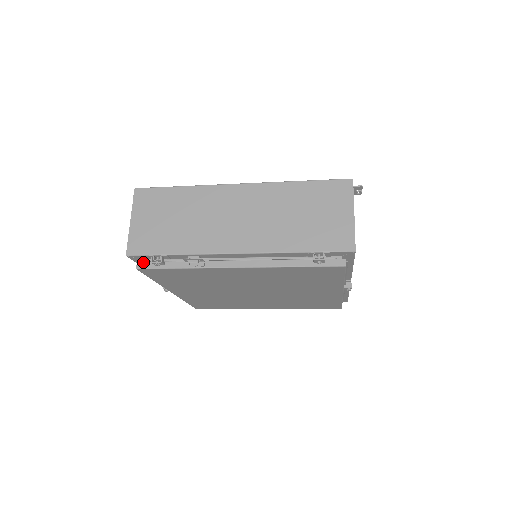
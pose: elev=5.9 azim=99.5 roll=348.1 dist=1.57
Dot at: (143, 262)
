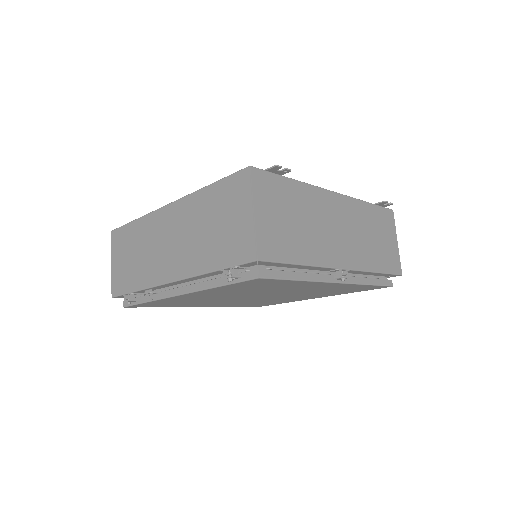
Dot at: occluded
